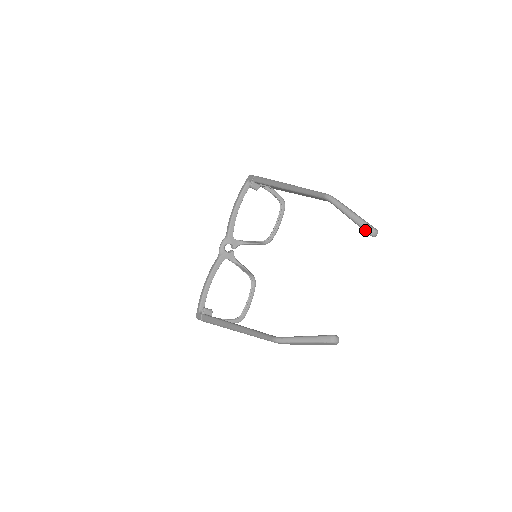
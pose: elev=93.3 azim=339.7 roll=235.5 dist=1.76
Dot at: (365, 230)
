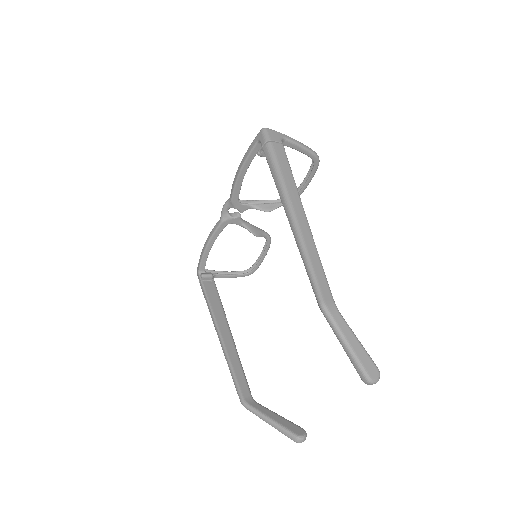
Dot at: occluded
